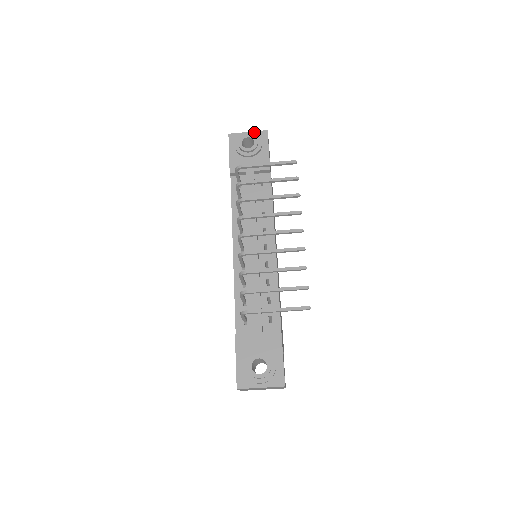
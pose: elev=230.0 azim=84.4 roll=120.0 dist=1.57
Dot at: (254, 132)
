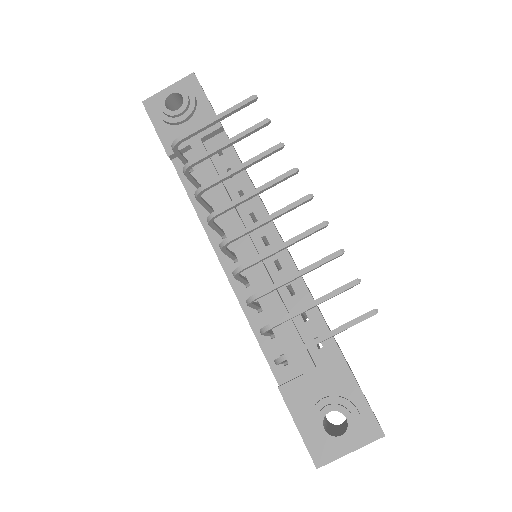
Dot at: (176, 83)
